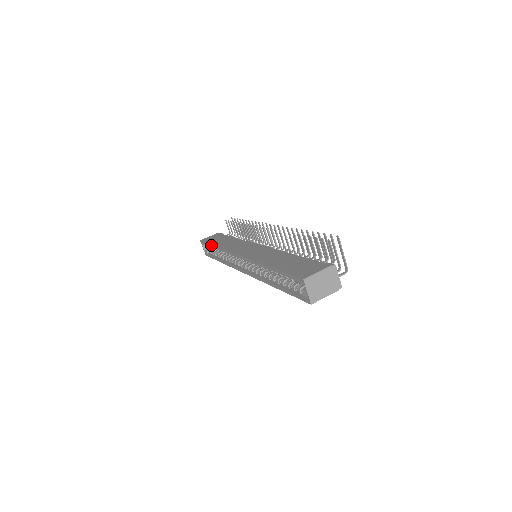
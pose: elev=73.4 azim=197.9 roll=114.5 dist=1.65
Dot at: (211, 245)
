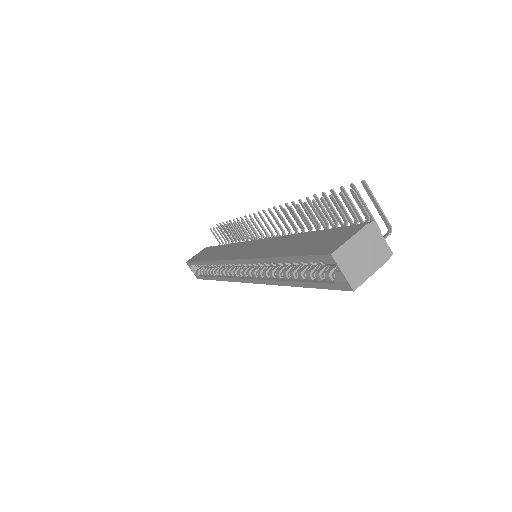
Dot at: (198, 262)
